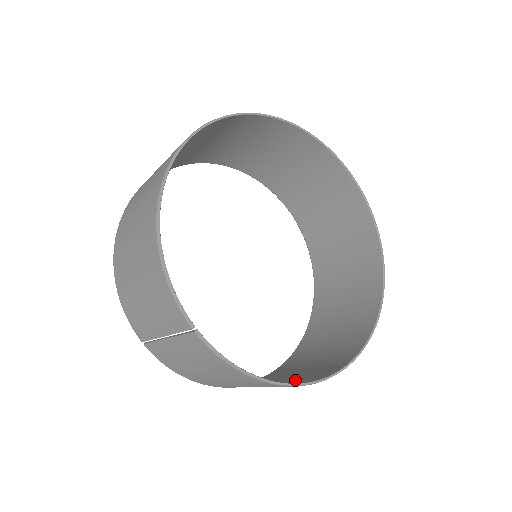
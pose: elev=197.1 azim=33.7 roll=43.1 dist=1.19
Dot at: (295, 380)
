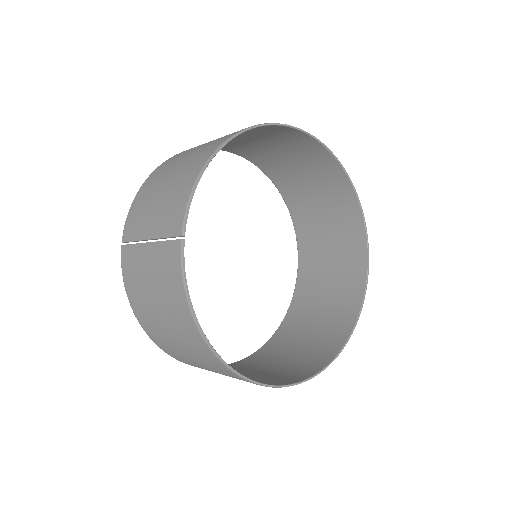
Dot at: occluded
